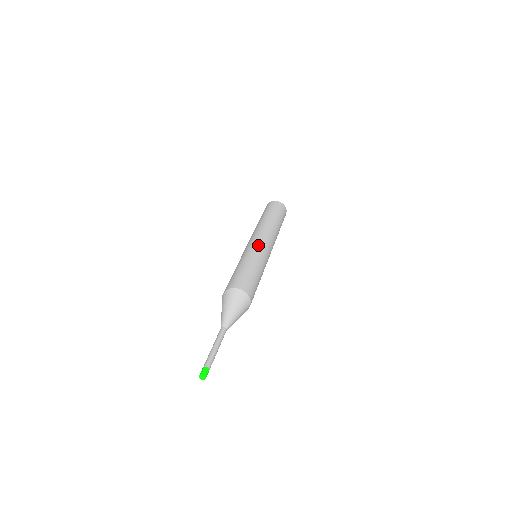
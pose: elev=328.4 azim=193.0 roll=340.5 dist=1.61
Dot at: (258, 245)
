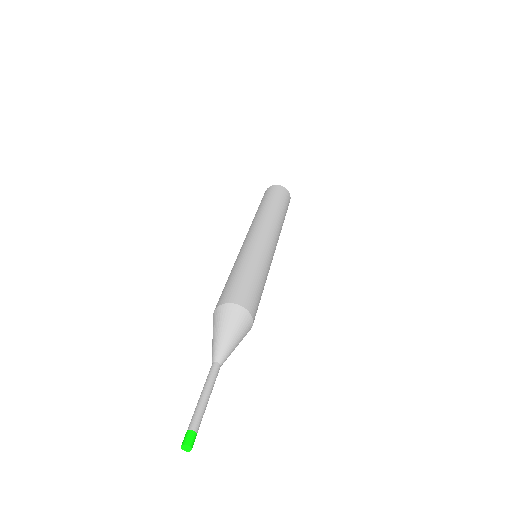
Dot at: (244, 244)
